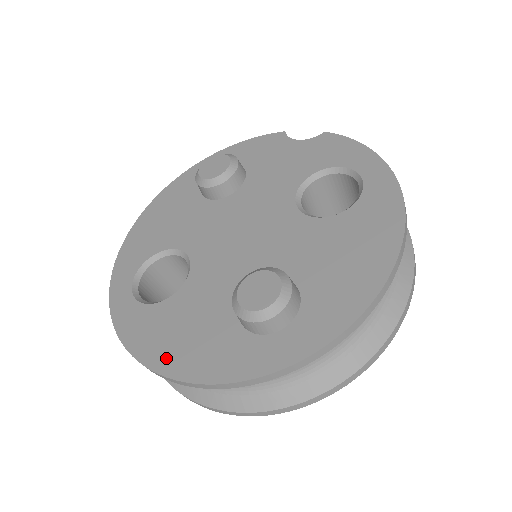
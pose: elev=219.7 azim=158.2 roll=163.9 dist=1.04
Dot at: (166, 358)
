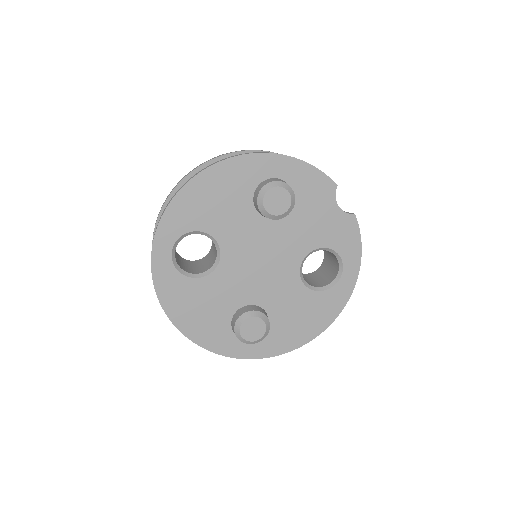
Dot at: (182, 319)
